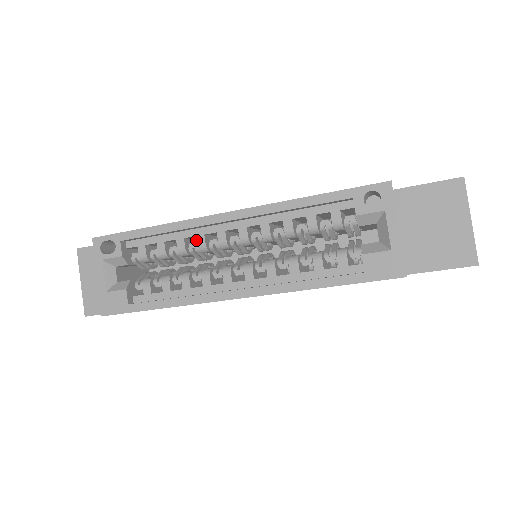
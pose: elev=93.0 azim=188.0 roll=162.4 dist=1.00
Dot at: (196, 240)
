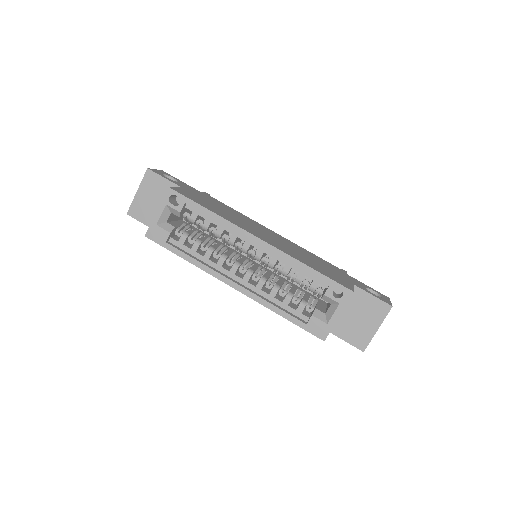
Dot at: occluded
